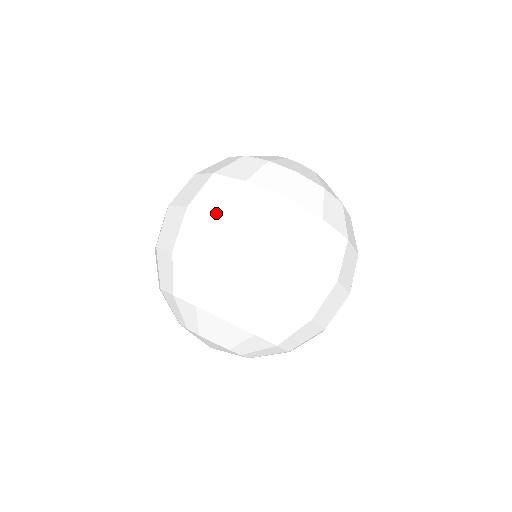
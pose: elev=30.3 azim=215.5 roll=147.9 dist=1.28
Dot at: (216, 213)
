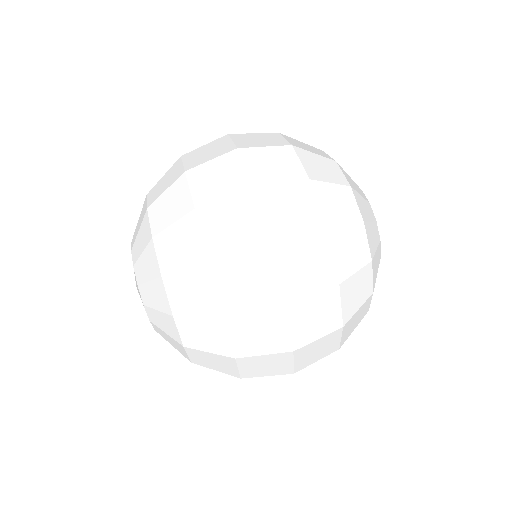
Dot at: (271, 232)
